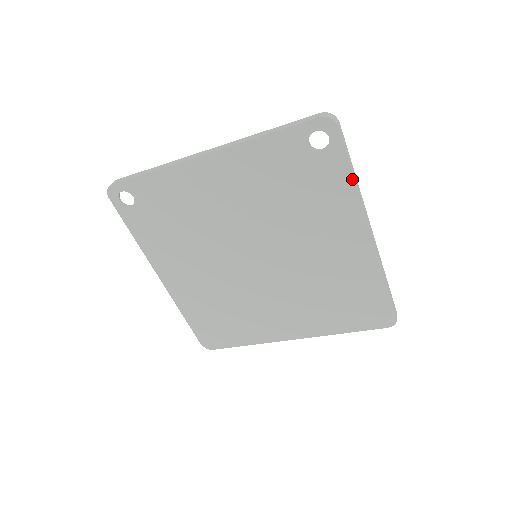
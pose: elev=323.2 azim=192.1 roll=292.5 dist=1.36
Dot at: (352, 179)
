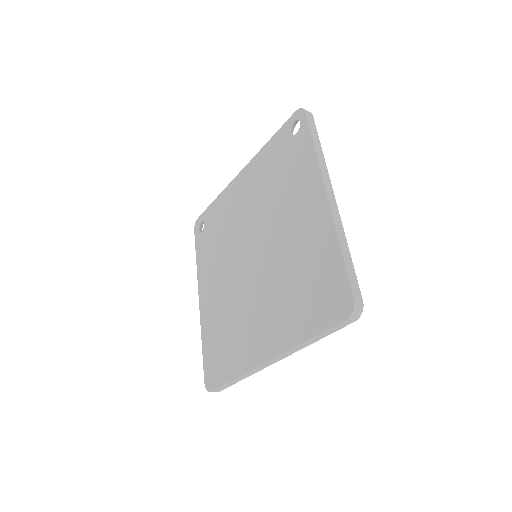
Dot at: (313, 146)
